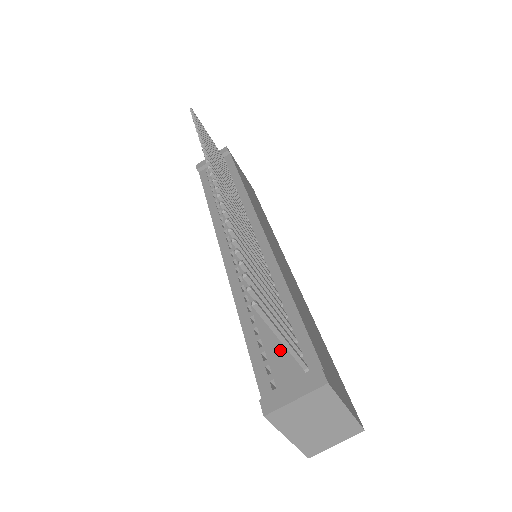
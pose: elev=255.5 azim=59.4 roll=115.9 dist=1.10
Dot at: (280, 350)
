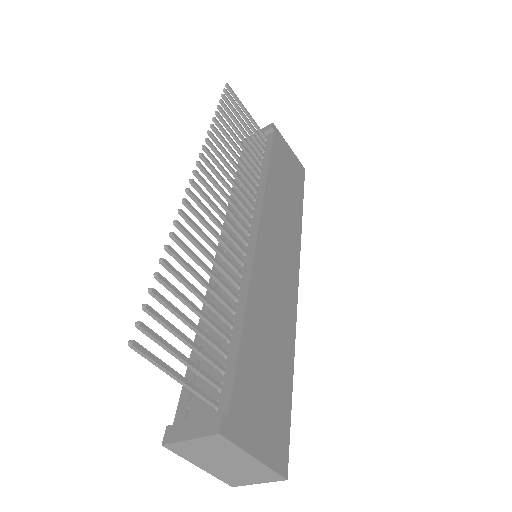
Dot at: occluded
